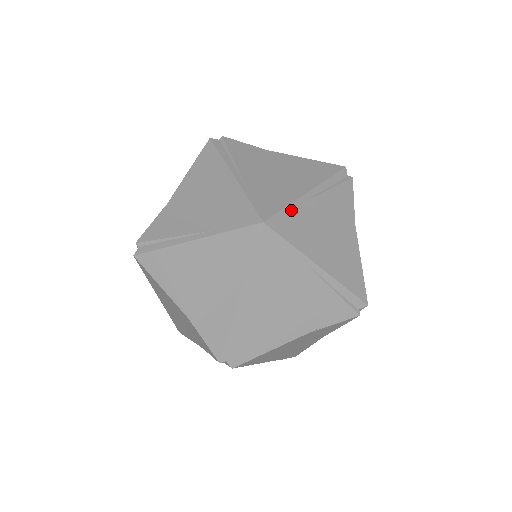
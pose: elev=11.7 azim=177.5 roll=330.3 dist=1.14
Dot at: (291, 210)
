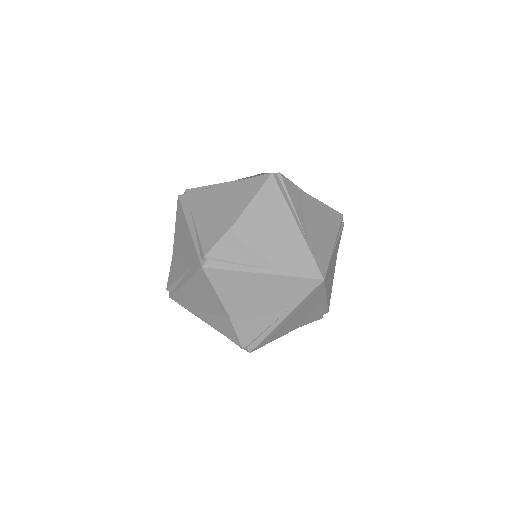
Dot at: (312, 251)
